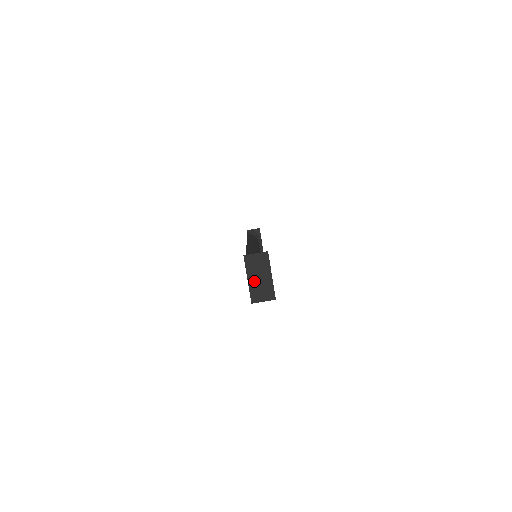
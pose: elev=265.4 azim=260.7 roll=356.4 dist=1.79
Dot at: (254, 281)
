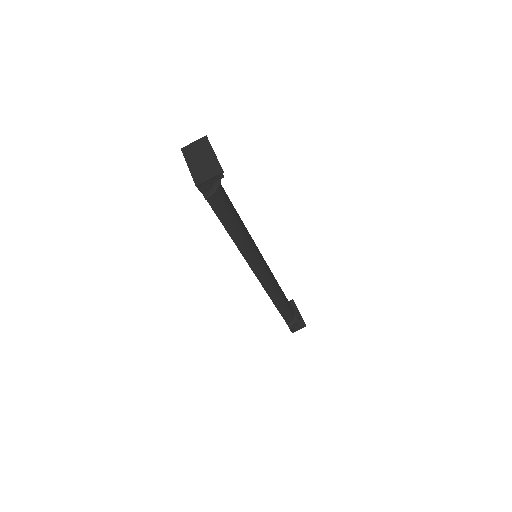
Dot at: (195, 165)
